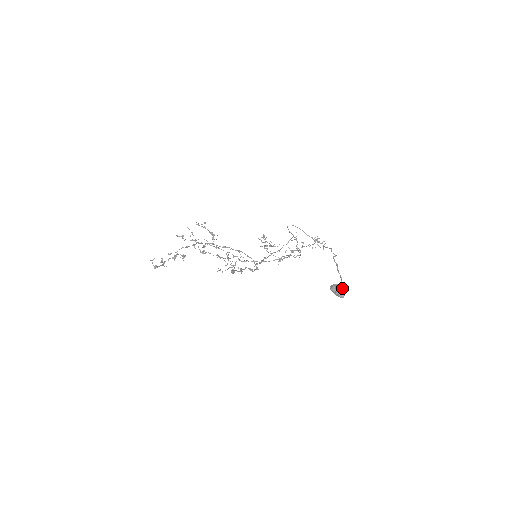
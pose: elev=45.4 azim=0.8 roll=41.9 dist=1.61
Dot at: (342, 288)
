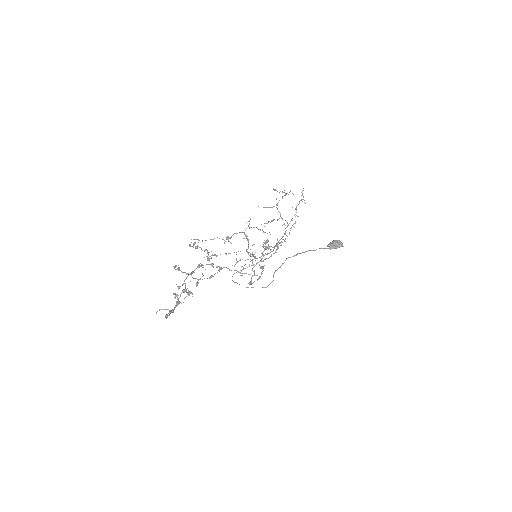
Dot at: occluded
